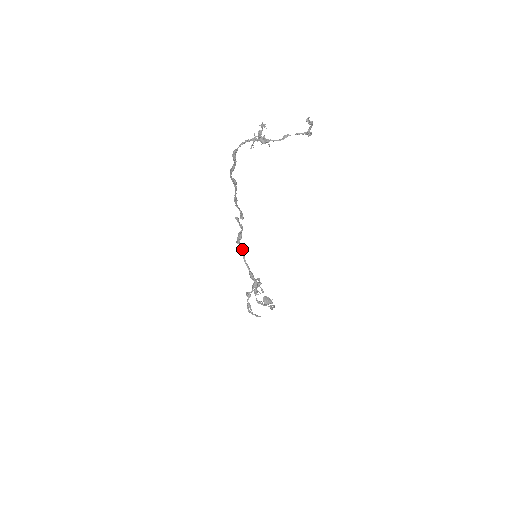
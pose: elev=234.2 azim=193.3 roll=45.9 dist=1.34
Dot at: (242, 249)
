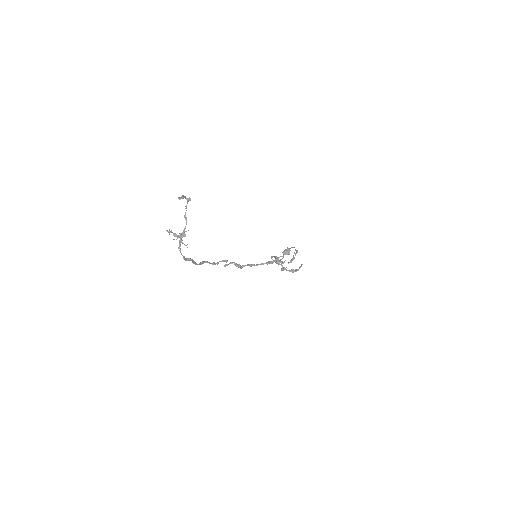
Dot at: (247, 265)
